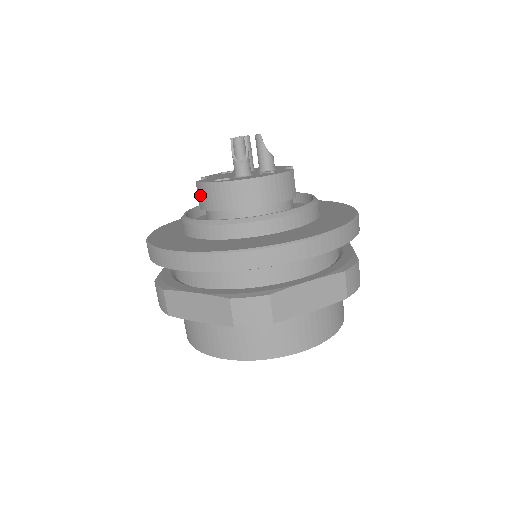
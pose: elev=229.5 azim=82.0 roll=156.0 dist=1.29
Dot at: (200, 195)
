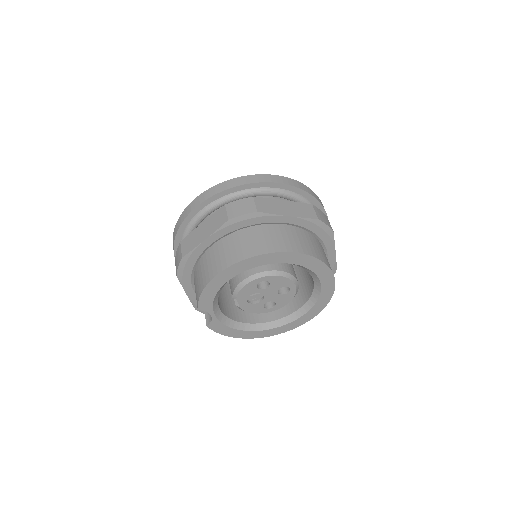
Dot at: occluded
